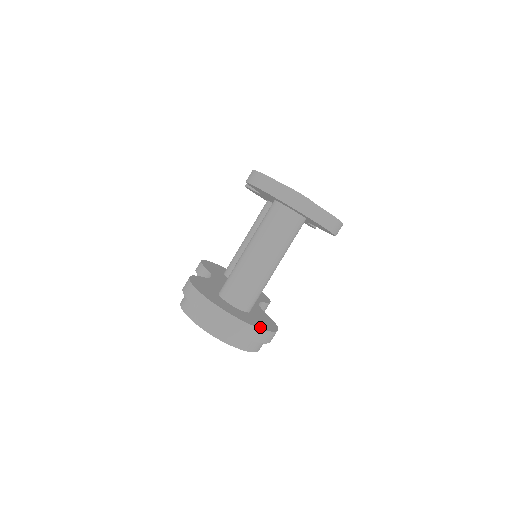
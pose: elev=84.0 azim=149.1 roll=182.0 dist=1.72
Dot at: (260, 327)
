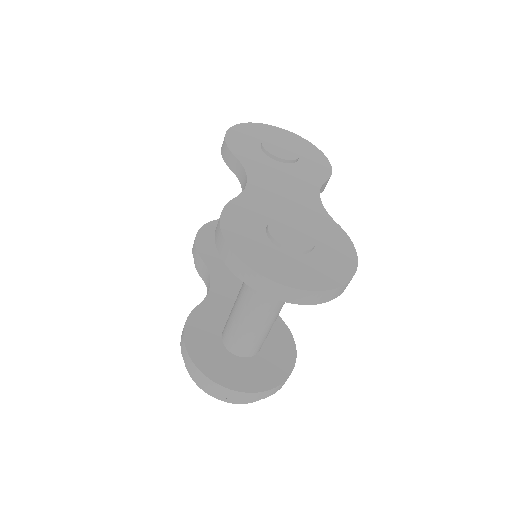
Dot at: (275, 383)
